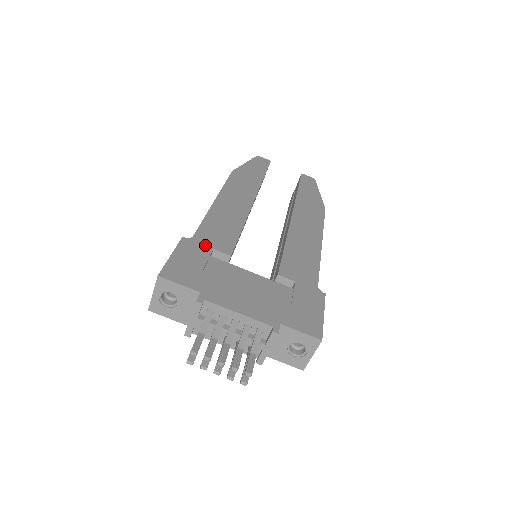
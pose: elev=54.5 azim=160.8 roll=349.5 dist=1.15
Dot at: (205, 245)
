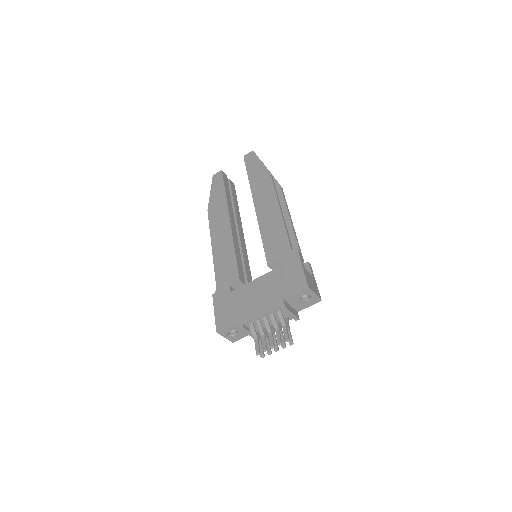
Dot at: (224, 288)
